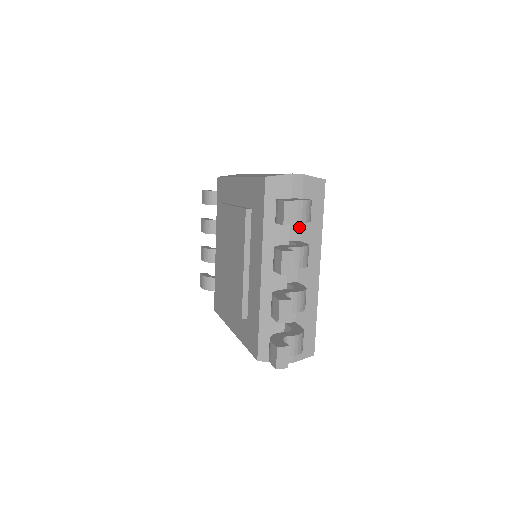
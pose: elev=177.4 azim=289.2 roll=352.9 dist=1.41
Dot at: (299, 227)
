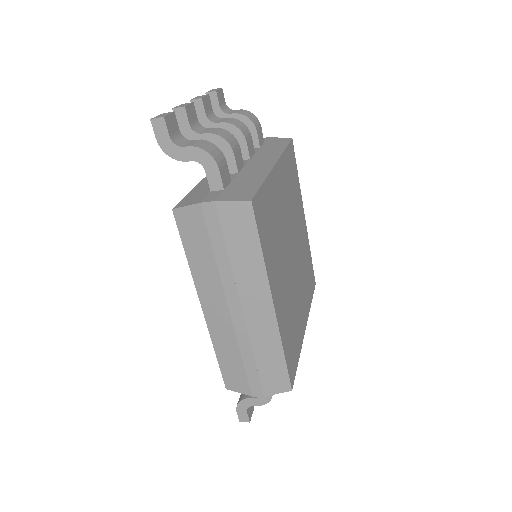
Dot at: (257, 150)
